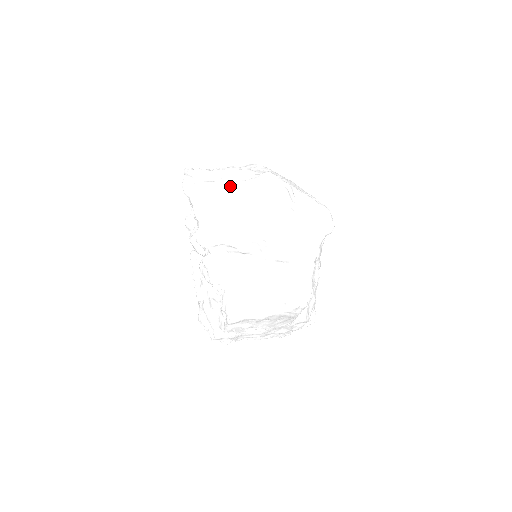
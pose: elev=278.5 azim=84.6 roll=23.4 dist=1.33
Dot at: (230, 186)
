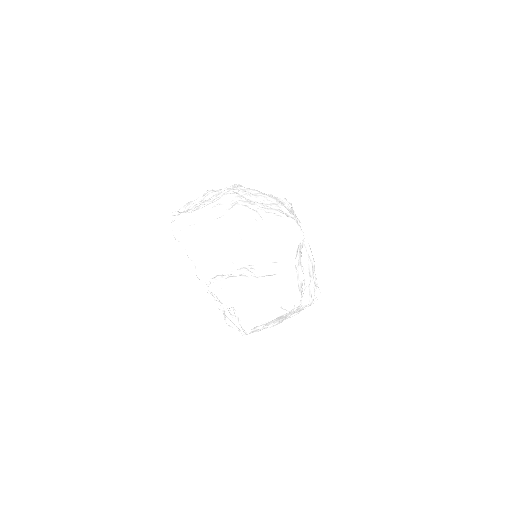
Dot at: (209, 226)
